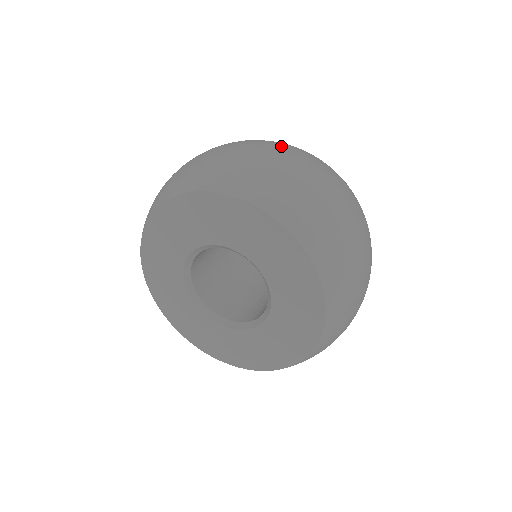
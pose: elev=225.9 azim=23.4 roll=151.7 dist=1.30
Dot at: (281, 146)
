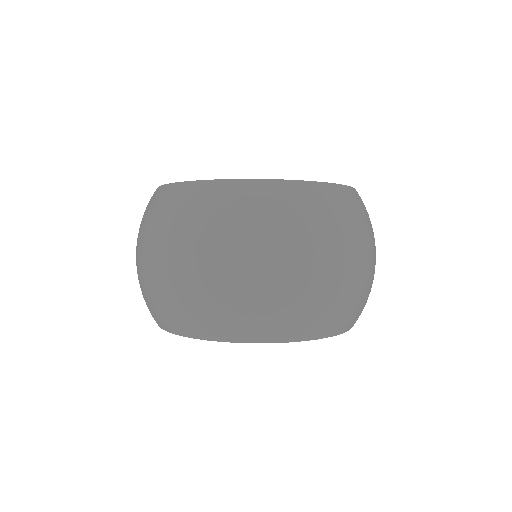
Dot at: (372, 241)
